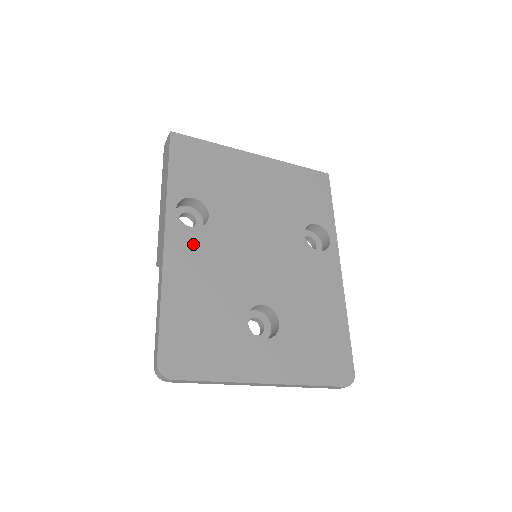
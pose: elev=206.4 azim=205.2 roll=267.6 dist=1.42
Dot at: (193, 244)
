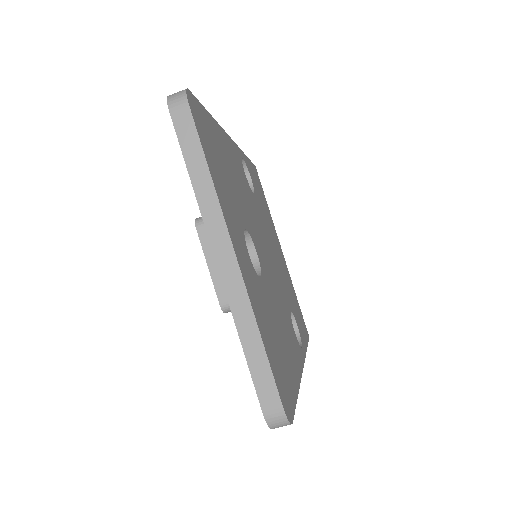
Dot at: (241, 170)
